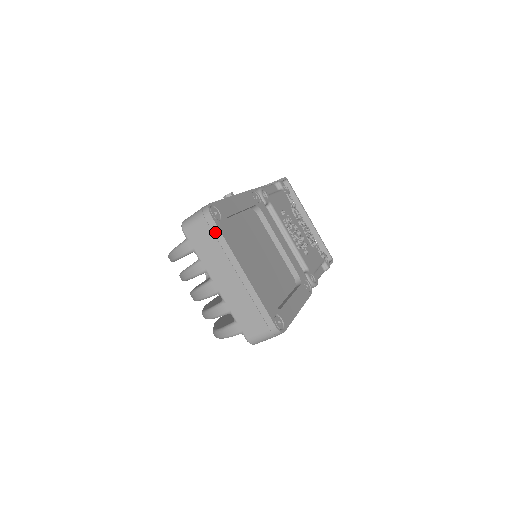
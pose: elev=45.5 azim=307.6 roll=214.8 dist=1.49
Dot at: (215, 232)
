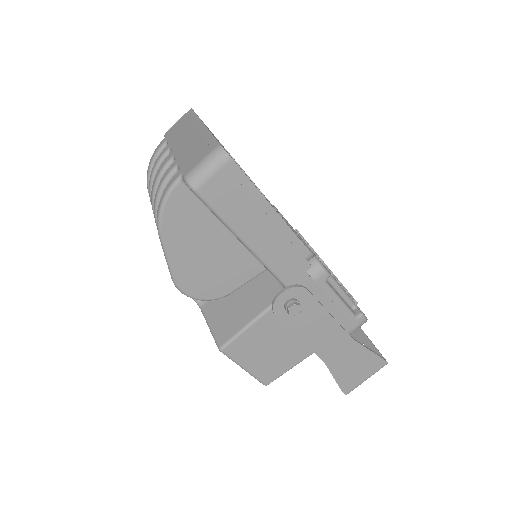
Dot at: (190, 116)
